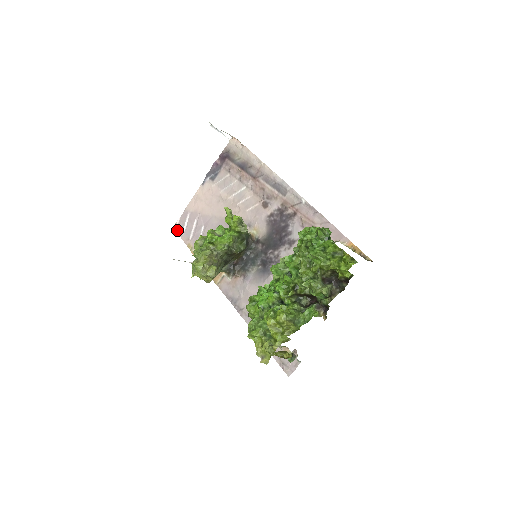
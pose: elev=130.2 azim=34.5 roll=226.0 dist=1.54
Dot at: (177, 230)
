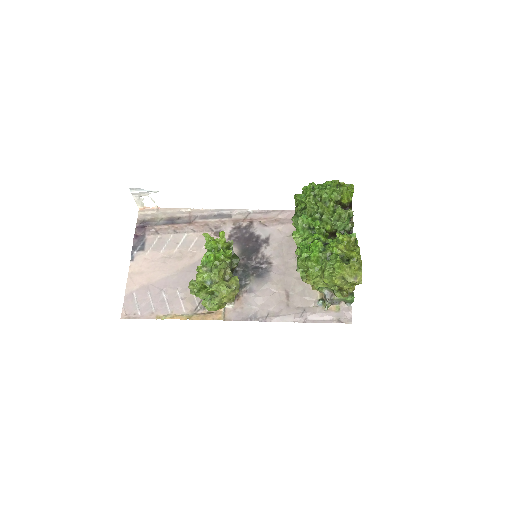
Dot at: (129, 317)
